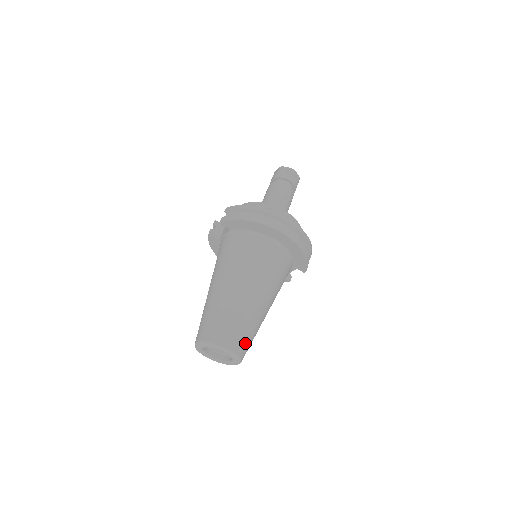
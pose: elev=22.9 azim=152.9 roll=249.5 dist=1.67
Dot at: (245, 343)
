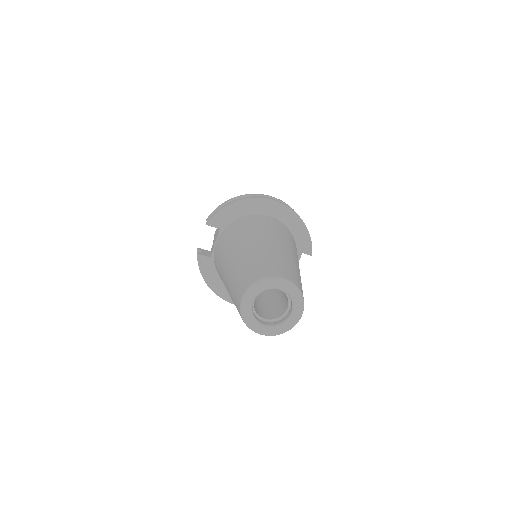
Dot at: (297, 280)
